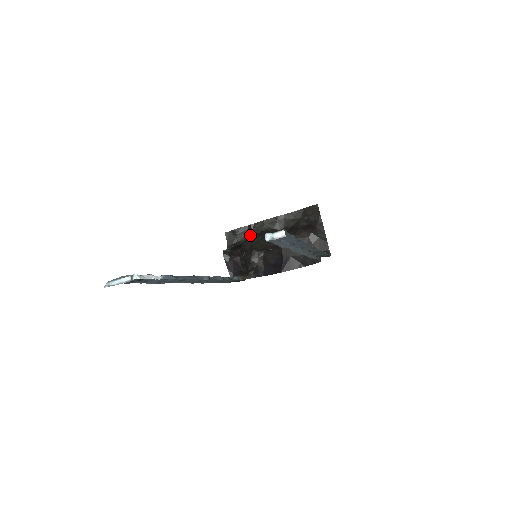
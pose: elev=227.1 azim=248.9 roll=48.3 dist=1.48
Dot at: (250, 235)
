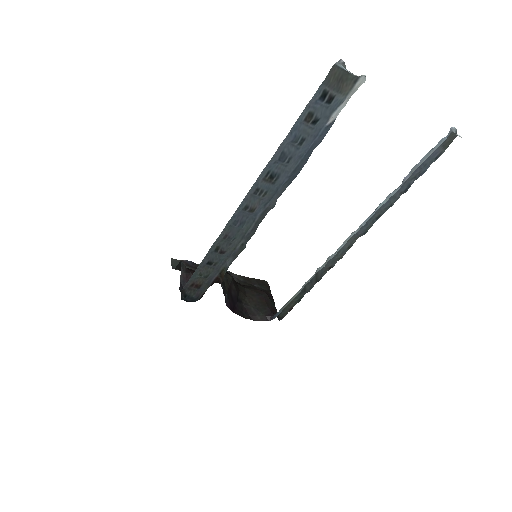
Dot at: occluded
